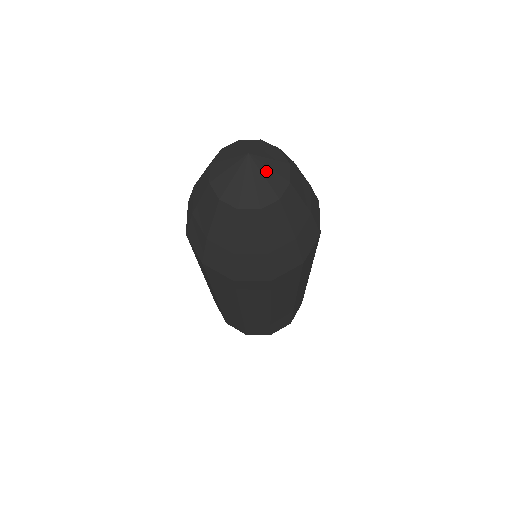
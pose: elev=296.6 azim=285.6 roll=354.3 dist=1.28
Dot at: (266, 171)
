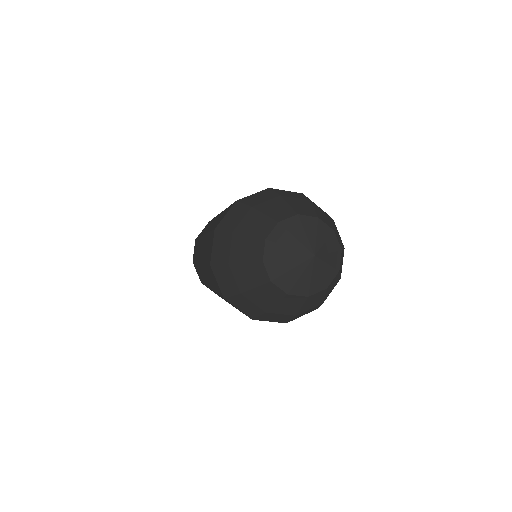
Dot at: (327, 258)
